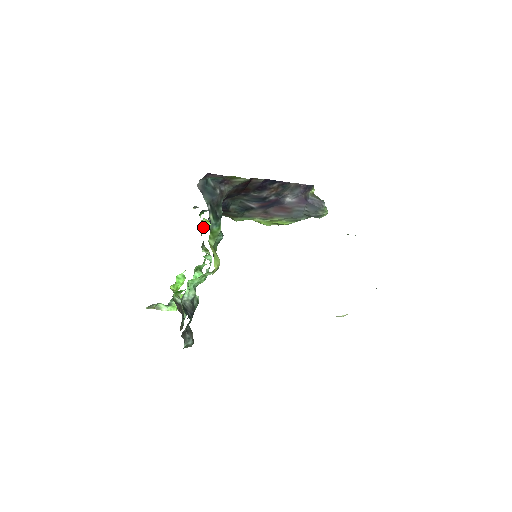
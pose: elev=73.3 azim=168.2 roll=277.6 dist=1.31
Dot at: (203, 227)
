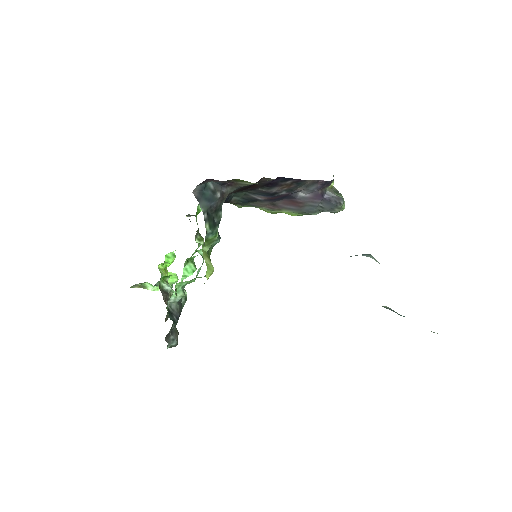
Dot at: (199, 211)
